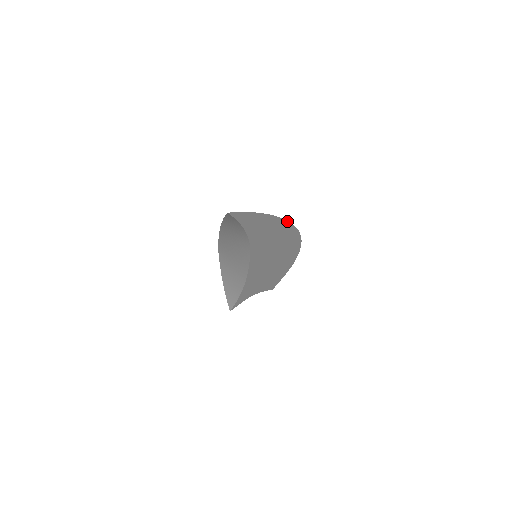
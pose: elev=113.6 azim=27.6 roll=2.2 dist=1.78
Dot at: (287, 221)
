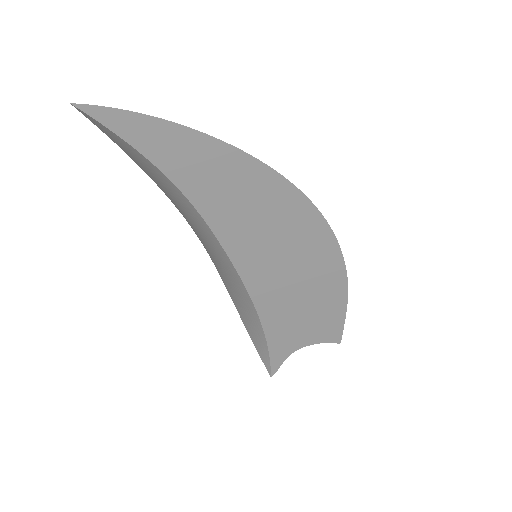
Dot at: (247, 154)
